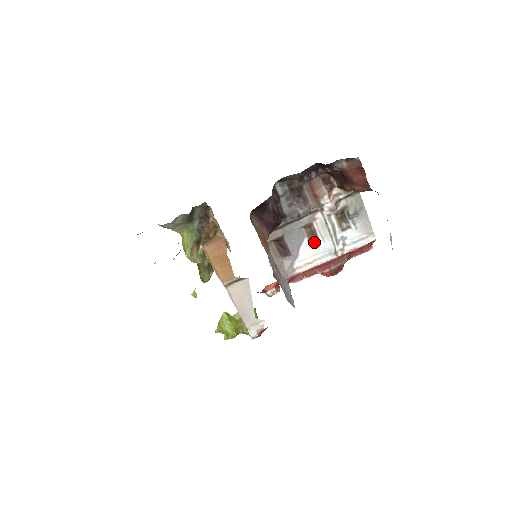
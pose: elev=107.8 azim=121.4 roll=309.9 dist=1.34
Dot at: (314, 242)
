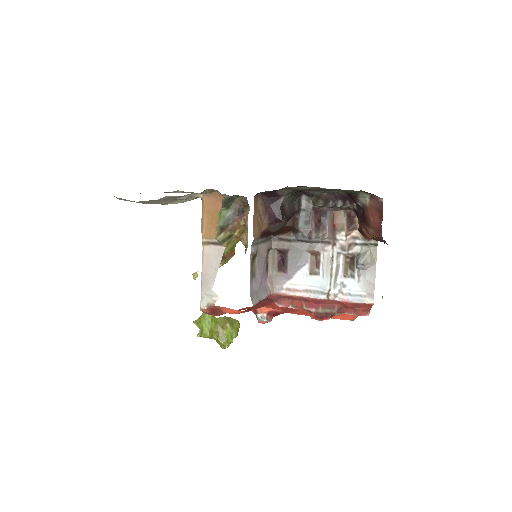
Dot at: (313, 272)
